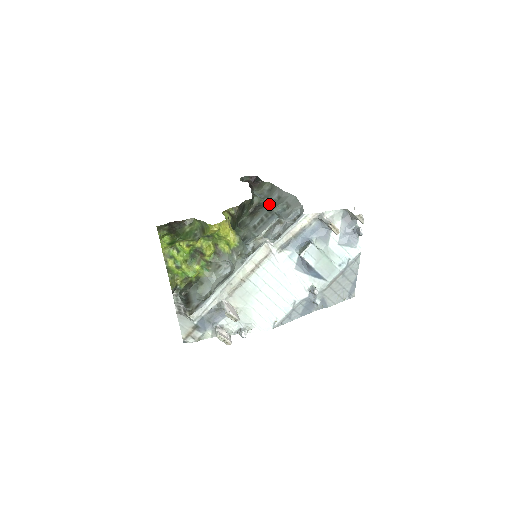
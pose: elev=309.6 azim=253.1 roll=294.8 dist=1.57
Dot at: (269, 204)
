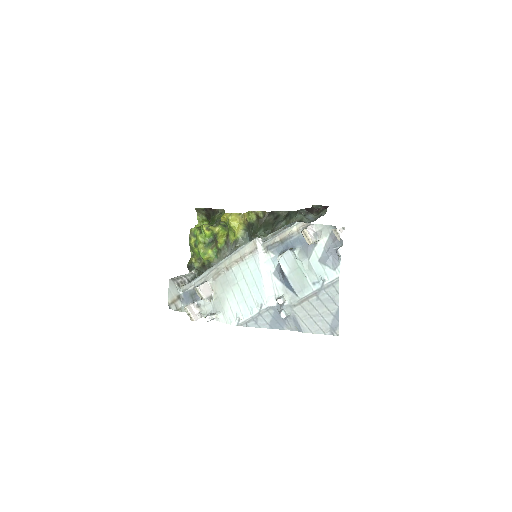
Dot at: occluded
